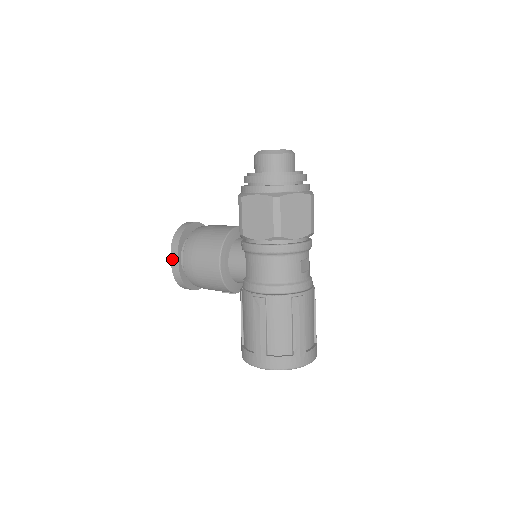
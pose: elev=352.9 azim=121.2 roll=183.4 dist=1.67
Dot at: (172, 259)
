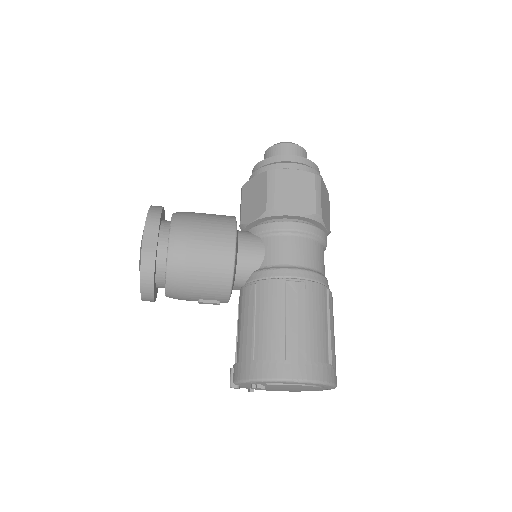
Dot at: (146, 236)
